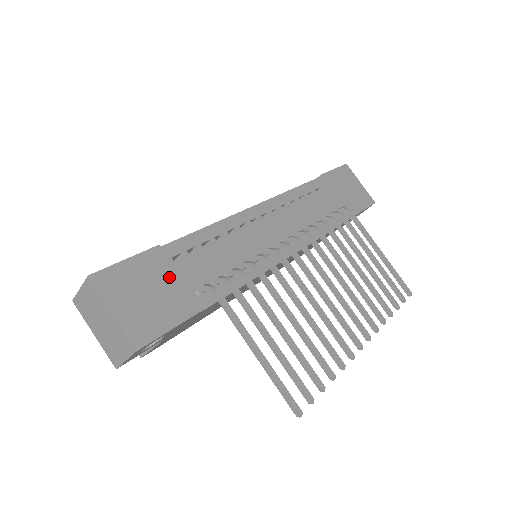
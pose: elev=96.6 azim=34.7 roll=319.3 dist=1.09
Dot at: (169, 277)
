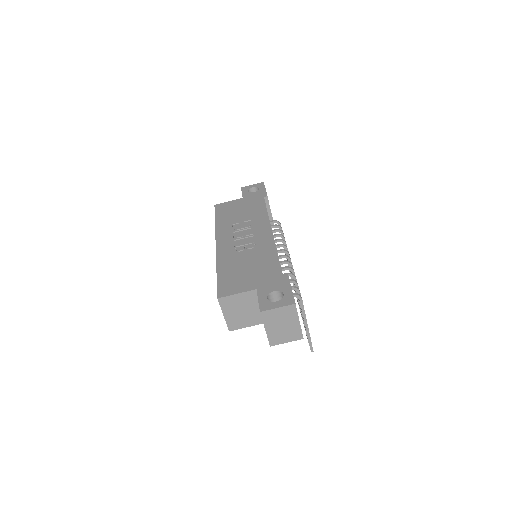
Dot at: occluded
